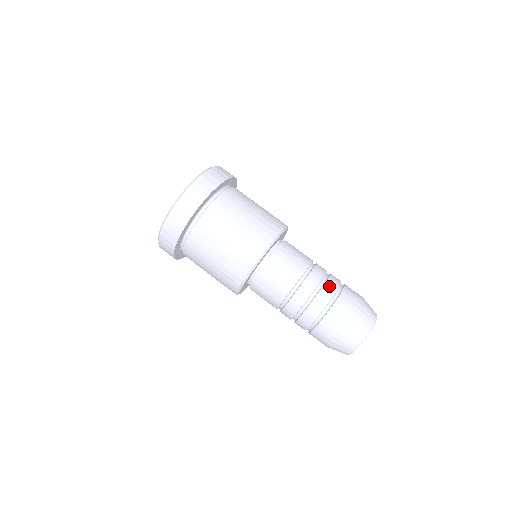
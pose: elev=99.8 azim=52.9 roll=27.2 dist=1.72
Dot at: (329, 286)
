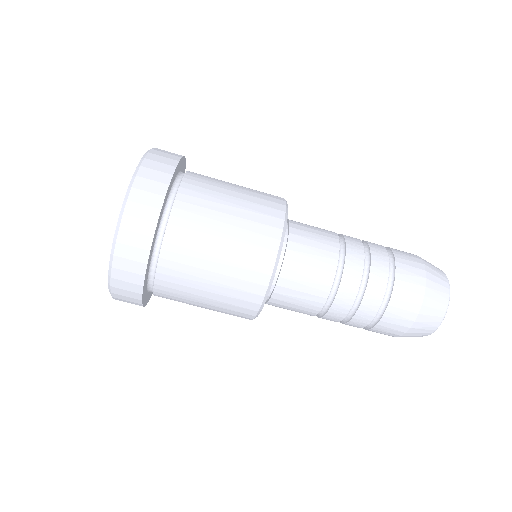
Dot at: (377, 256)
